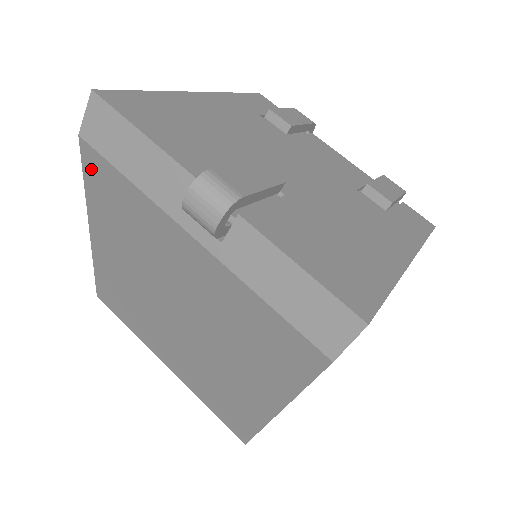
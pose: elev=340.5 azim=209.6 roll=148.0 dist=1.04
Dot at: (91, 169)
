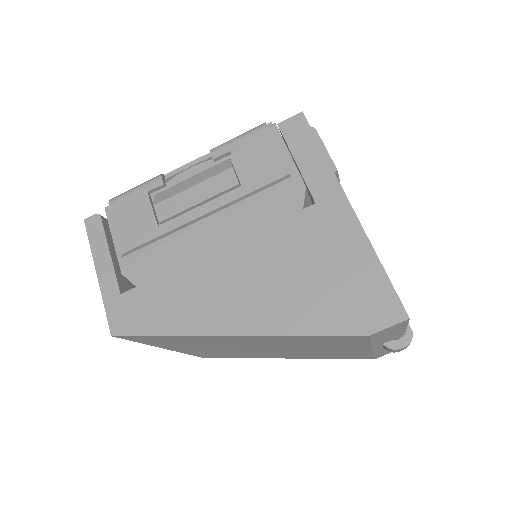
Dot at: (340, 338)
